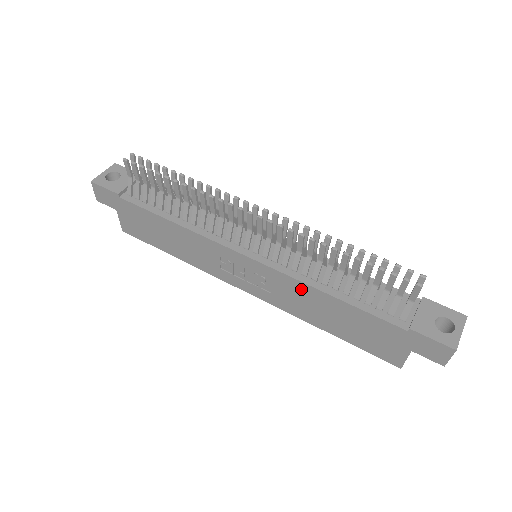
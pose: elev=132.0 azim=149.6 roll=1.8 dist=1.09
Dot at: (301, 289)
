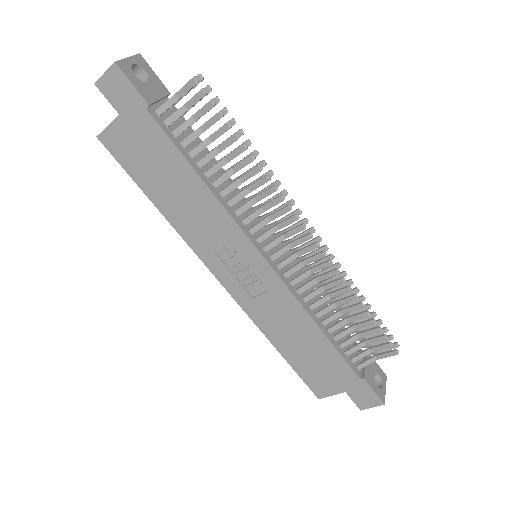
Dot at: (294, 311)
